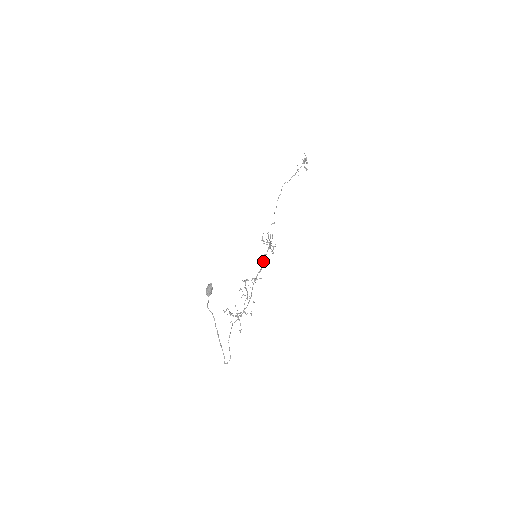
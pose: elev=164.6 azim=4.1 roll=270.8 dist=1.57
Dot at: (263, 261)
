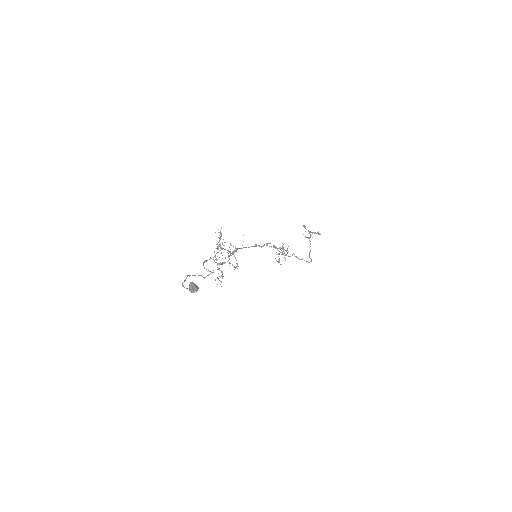
Dot at: (255, 245)
